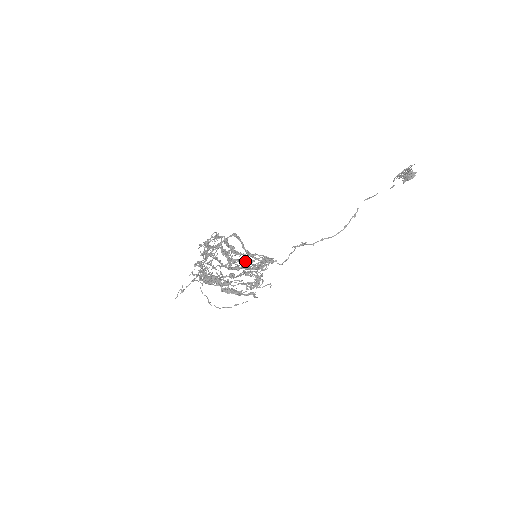
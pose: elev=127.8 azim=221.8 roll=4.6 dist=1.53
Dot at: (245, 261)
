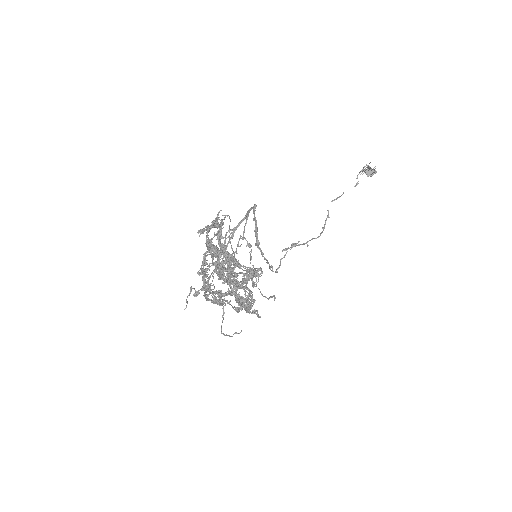
Dot at: occluded
